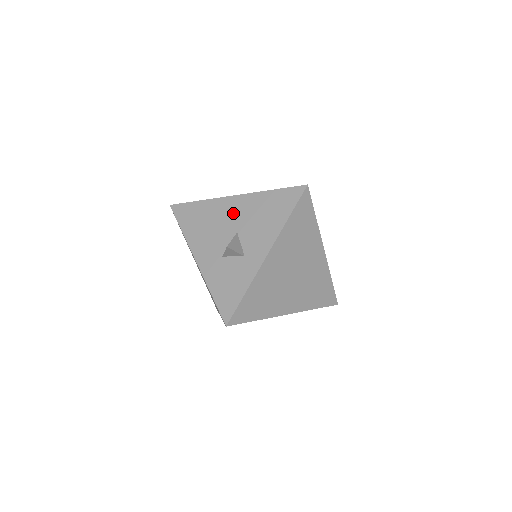
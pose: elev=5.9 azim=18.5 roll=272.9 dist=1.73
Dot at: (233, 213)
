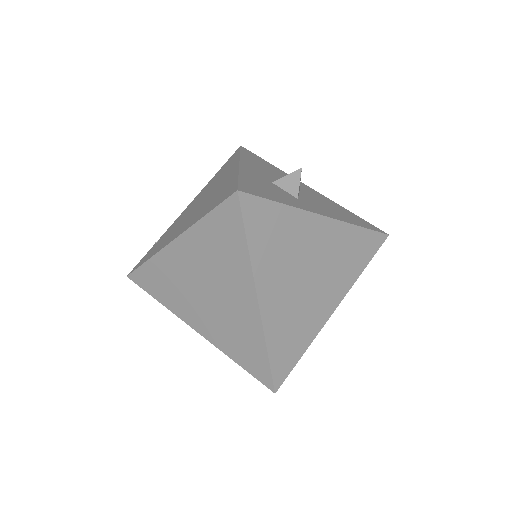
Dot at: (303, 187)
